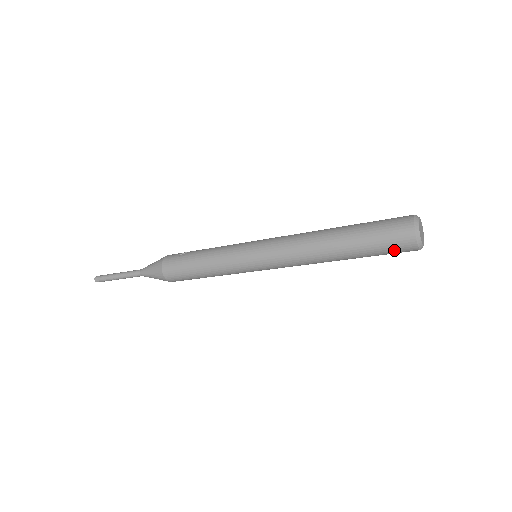
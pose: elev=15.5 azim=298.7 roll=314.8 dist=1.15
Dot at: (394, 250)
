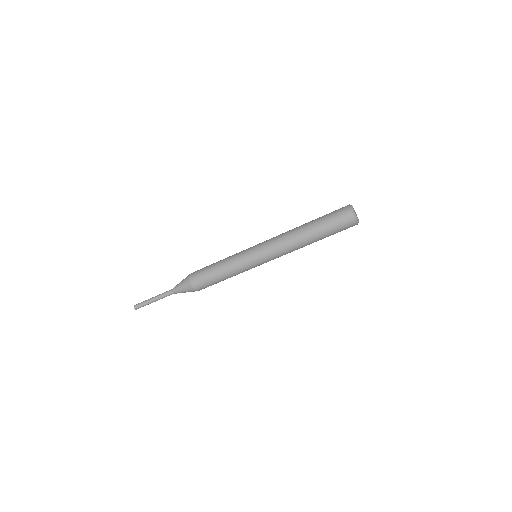
Dot at: (339, 218)
